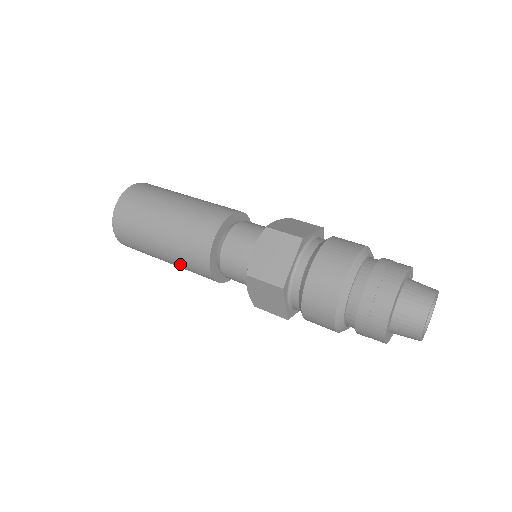
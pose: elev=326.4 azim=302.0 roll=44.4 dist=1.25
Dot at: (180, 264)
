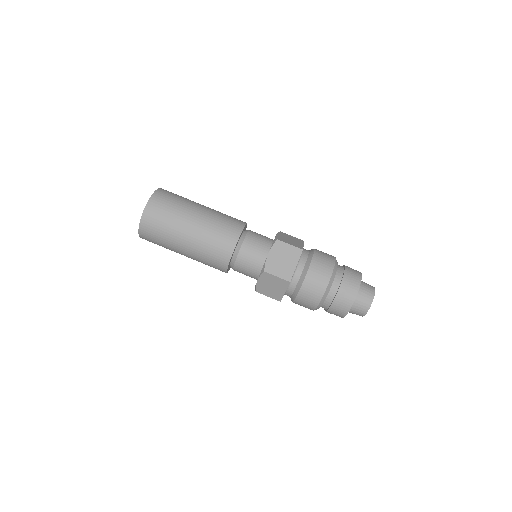
Dot at: occluded
